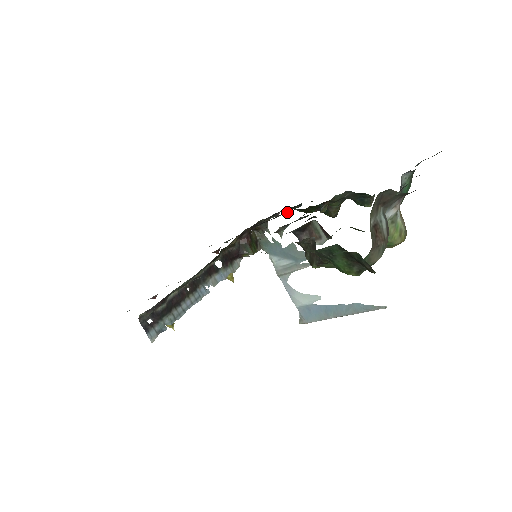
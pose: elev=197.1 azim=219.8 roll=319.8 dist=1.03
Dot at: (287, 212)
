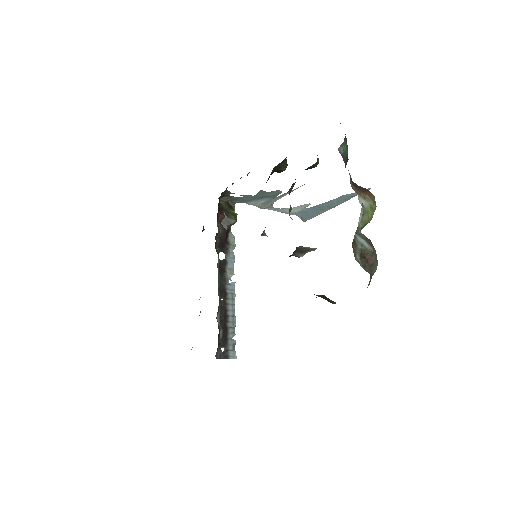
Dot at: occluded
